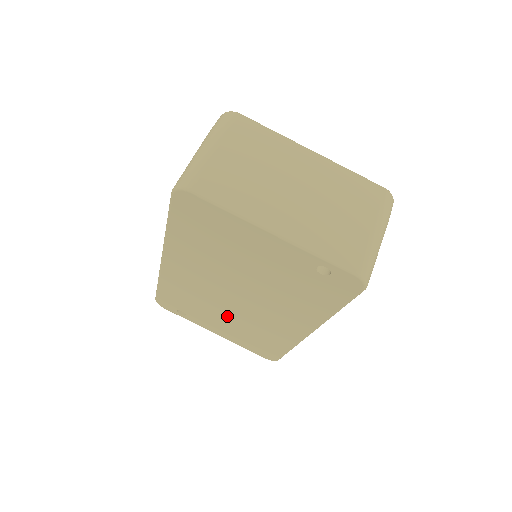
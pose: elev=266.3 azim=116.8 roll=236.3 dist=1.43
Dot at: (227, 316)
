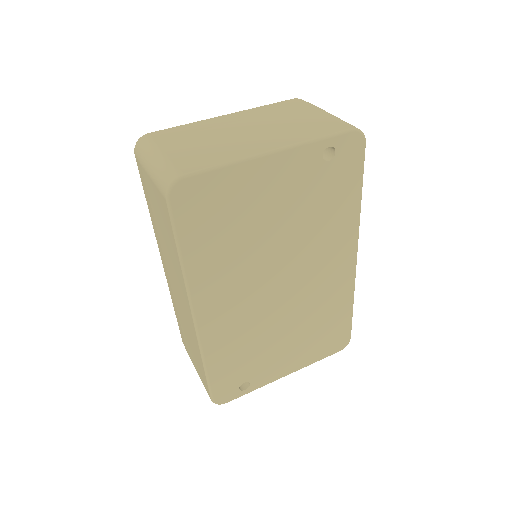
Dot at: (285, 330)
